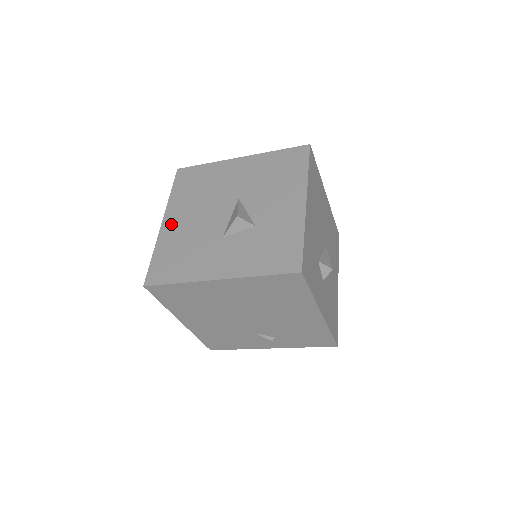
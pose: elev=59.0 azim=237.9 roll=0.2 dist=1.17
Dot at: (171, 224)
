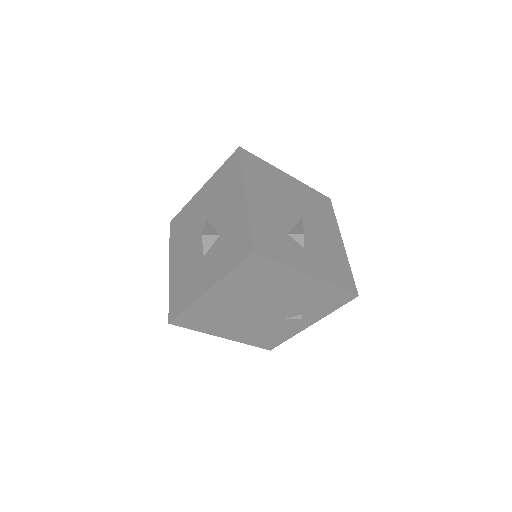
Dot at: (174, 267)
